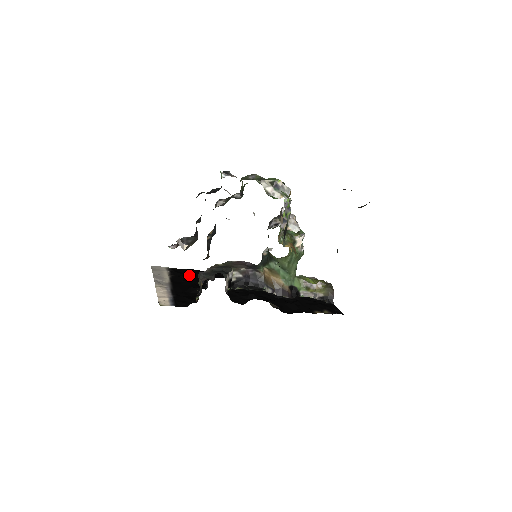
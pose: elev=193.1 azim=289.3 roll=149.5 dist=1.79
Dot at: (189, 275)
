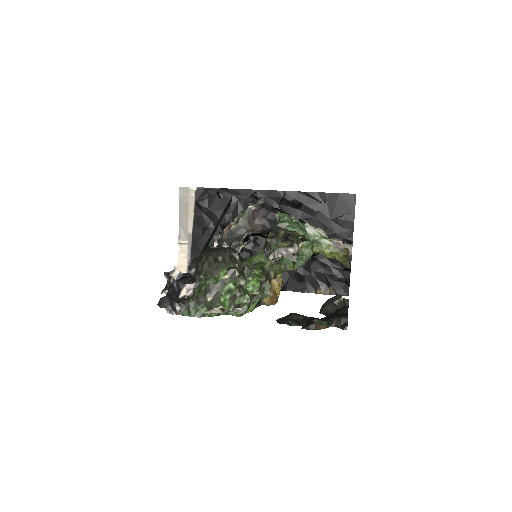
Dot at: (213, 210)
